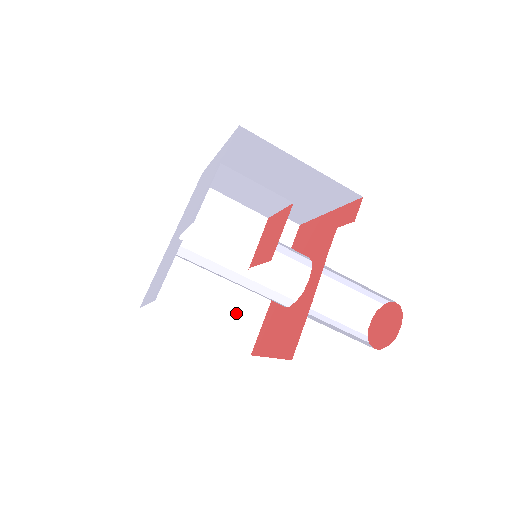
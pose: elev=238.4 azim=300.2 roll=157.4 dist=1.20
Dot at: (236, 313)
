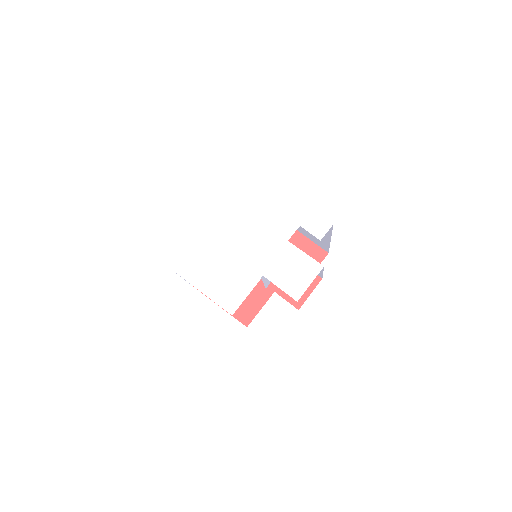
Dot at: occluded
